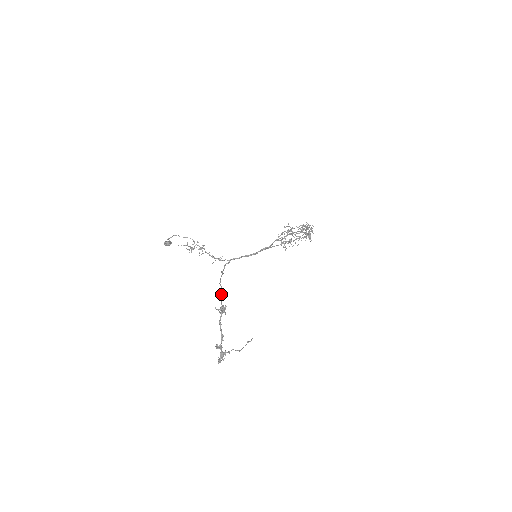
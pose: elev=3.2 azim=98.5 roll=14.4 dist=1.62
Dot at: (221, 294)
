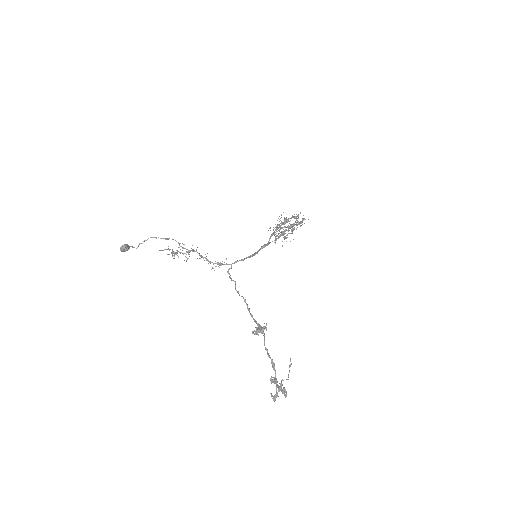
Dot at: (249, 309)
